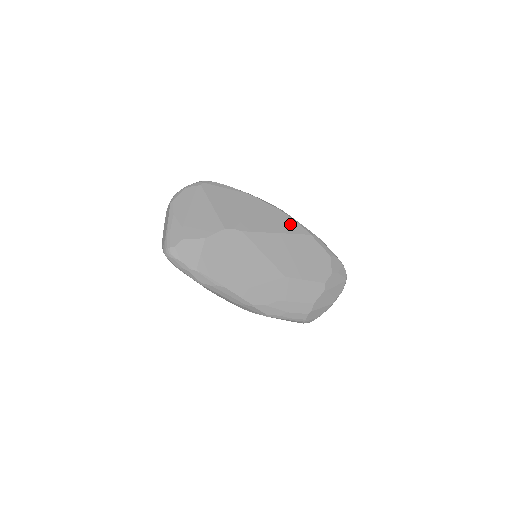
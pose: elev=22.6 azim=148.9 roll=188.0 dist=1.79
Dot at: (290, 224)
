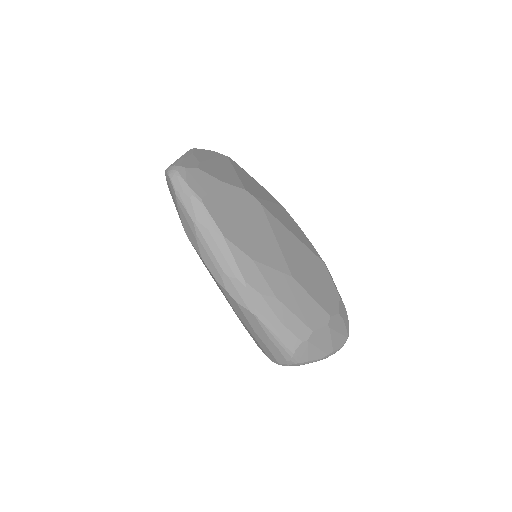
Dot at: (306, 240)
